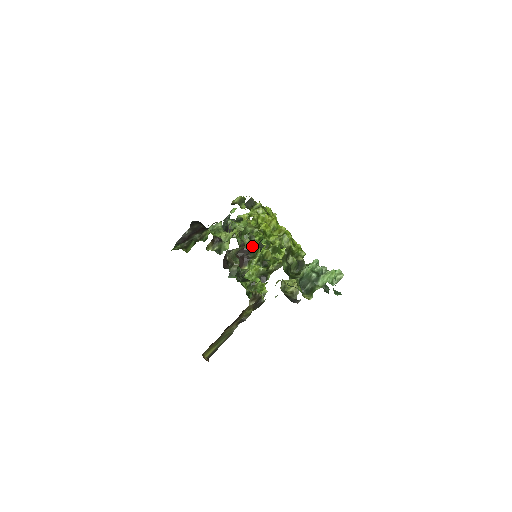
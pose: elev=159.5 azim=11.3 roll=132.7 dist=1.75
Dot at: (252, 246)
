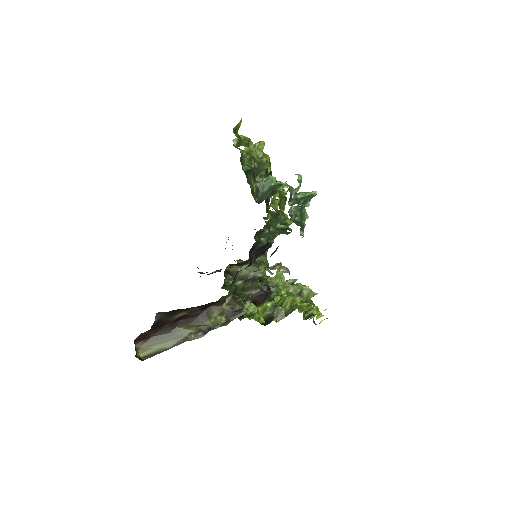
Dot at: occluded
